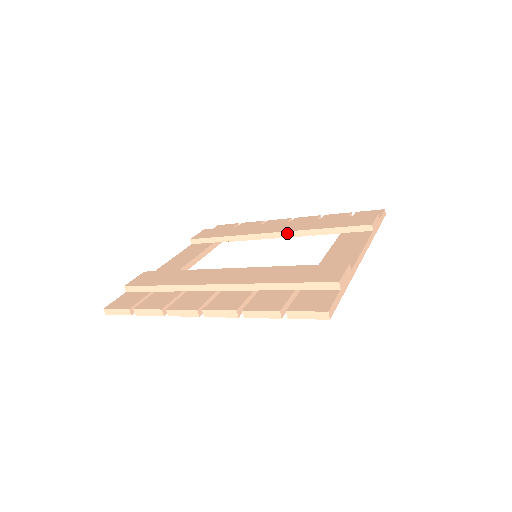
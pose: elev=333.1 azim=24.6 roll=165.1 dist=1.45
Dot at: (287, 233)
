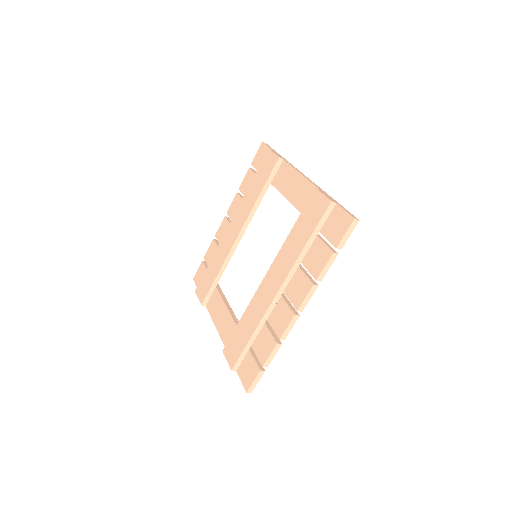
Dot at: (245, 224)
